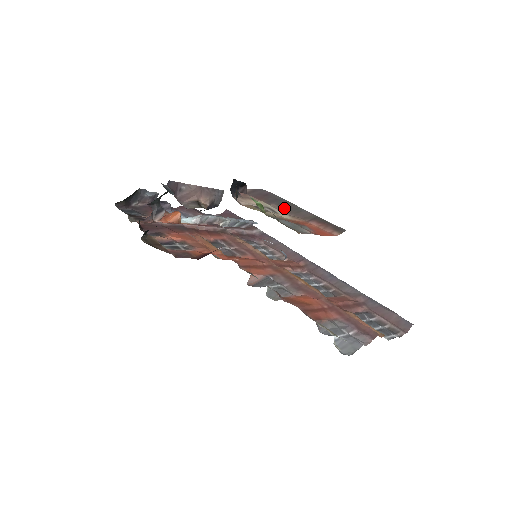
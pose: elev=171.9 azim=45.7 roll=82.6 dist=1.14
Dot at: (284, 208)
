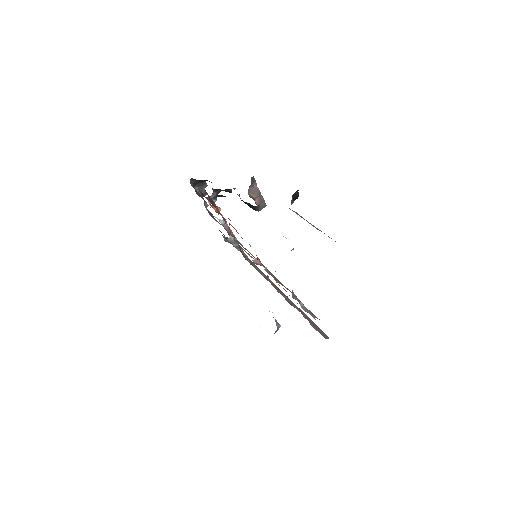
Dot at: (308, 222)
